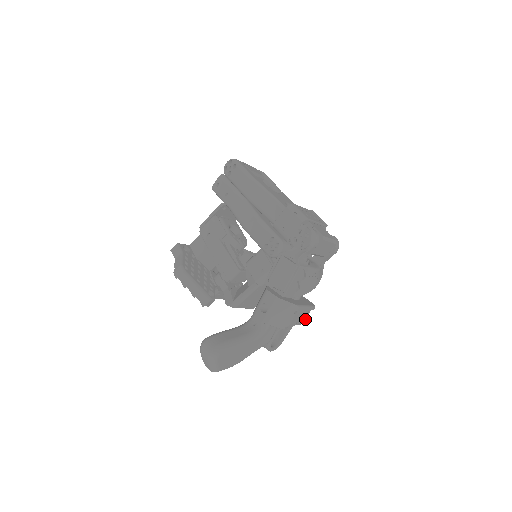
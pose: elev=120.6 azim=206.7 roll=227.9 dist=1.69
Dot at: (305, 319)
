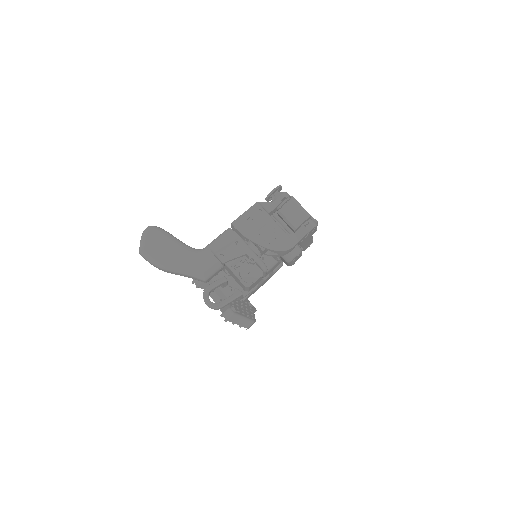
Dot at: (253, 280)
